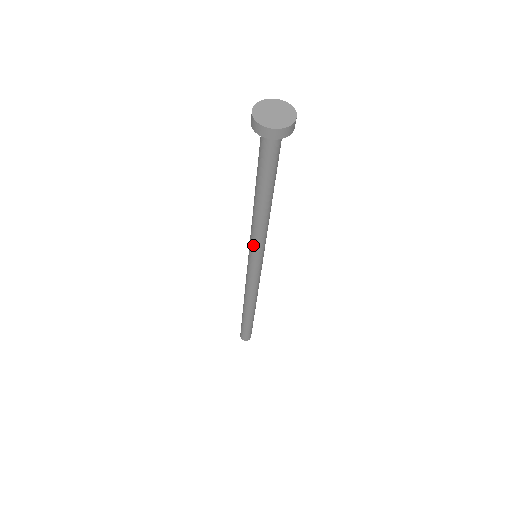
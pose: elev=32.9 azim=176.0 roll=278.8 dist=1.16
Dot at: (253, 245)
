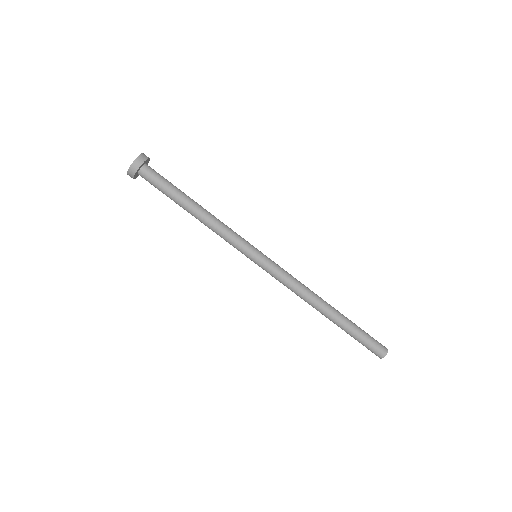
Dot at: (237, 244)
